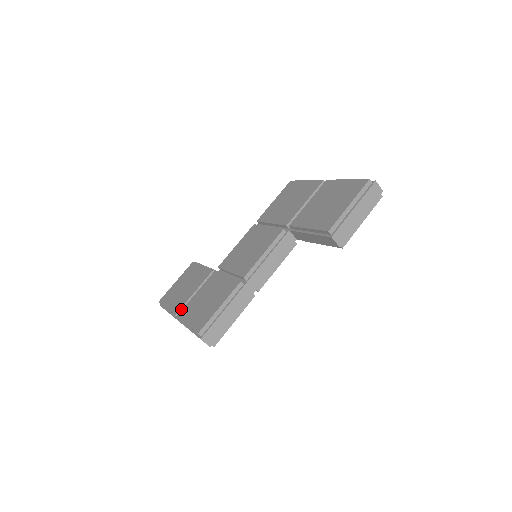
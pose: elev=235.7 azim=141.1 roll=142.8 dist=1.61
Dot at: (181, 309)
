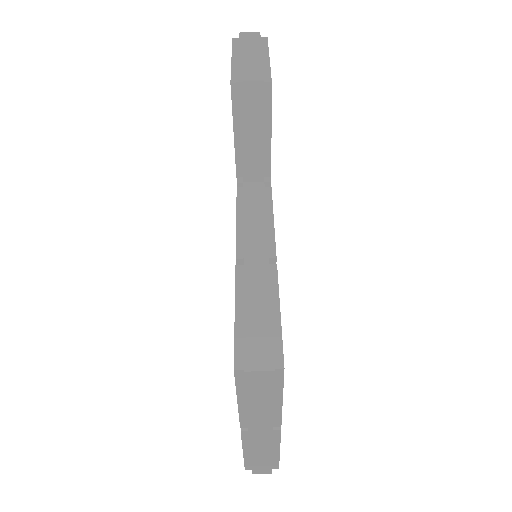
Dot at: occluded
